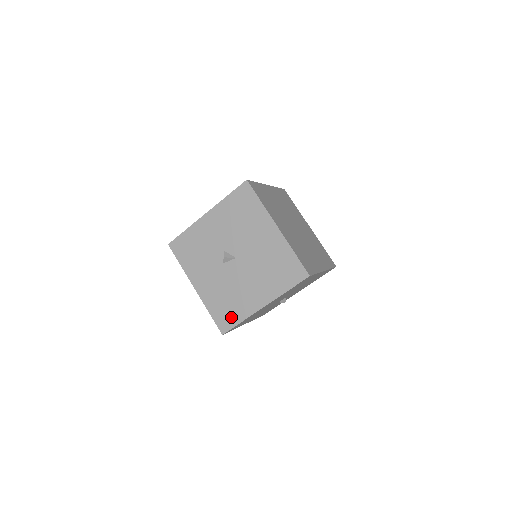
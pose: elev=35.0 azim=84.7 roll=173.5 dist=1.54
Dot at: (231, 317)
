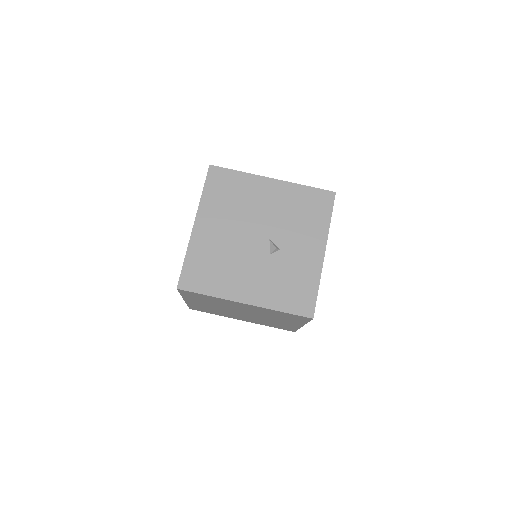
Dot at: occluded
